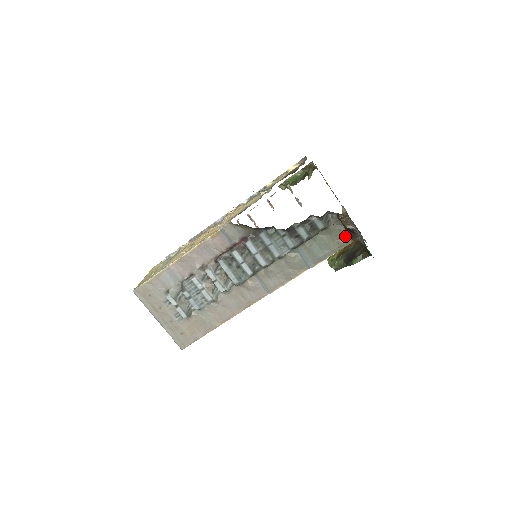
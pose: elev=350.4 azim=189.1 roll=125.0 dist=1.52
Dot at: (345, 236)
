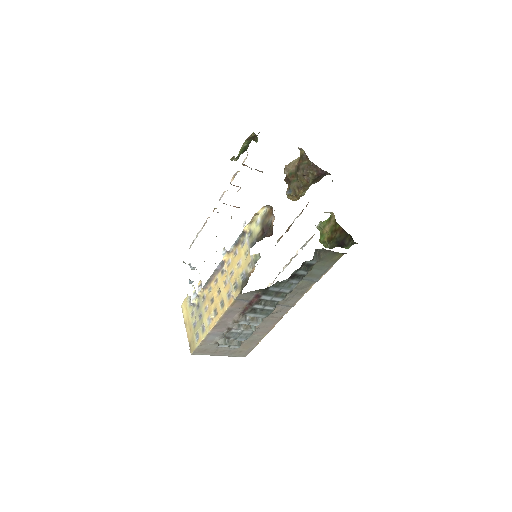
Dot at: (336, 255)
